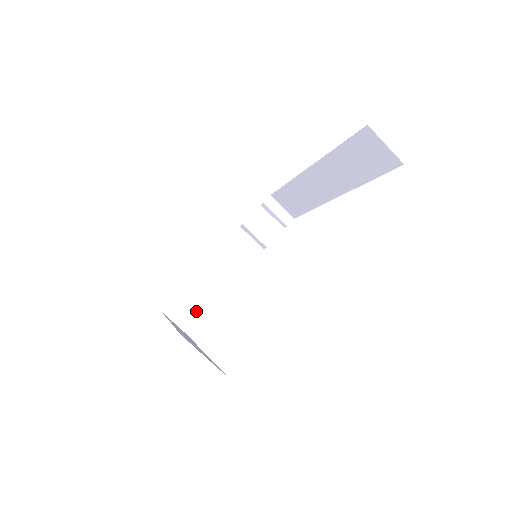
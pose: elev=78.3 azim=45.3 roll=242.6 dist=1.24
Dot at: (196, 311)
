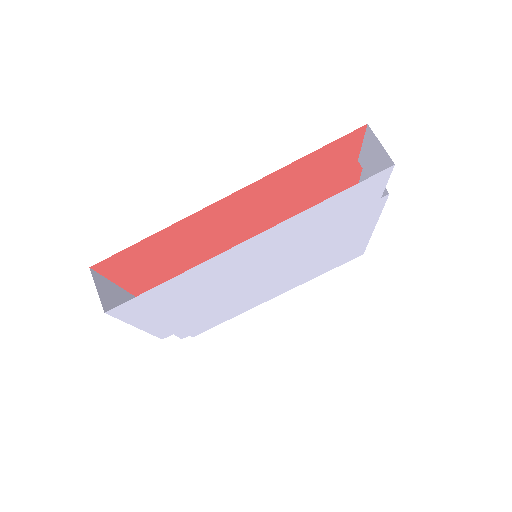
Dot at: occluded
